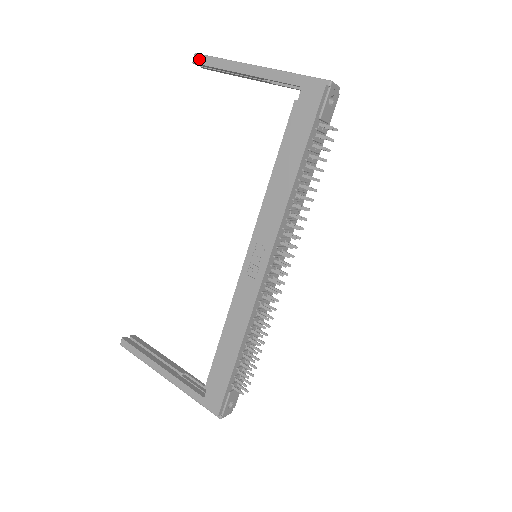
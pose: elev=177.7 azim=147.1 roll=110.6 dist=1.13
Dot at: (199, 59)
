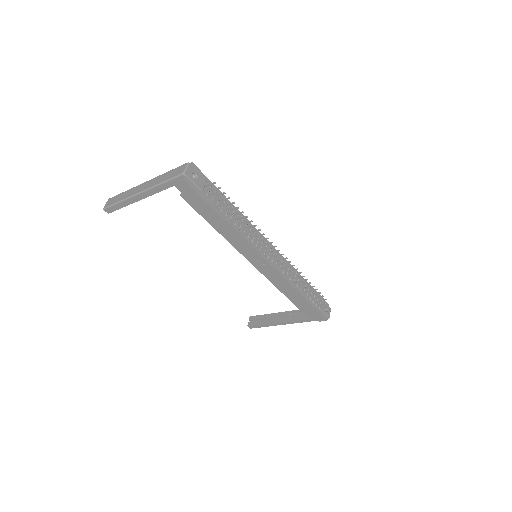
Dot at: (109, 210)
